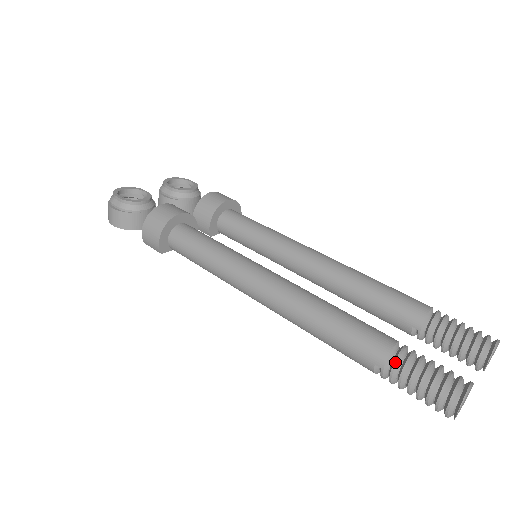
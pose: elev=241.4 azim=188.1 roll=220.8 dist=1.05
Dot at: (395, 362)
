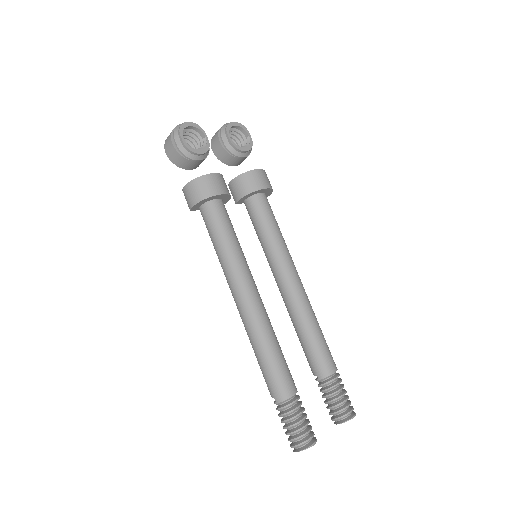
Dot at: (285, 406)
